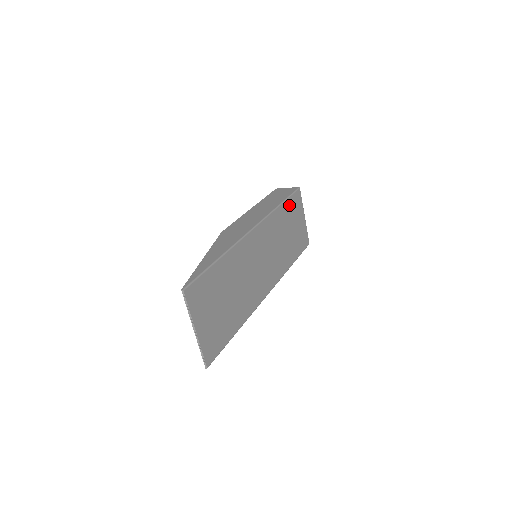
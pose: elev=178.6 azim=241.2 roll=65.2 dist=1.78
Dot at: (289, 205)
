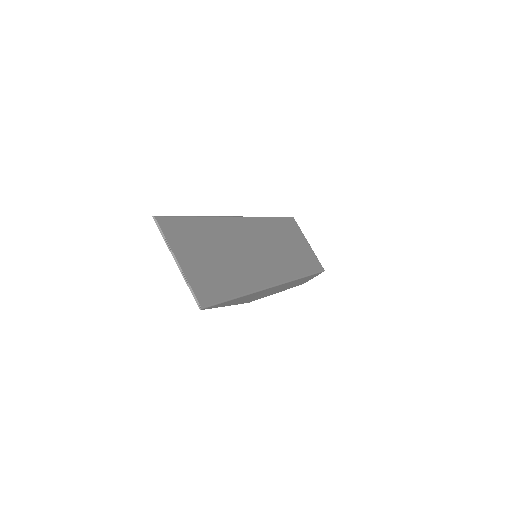
Dot at: (283, 223)
